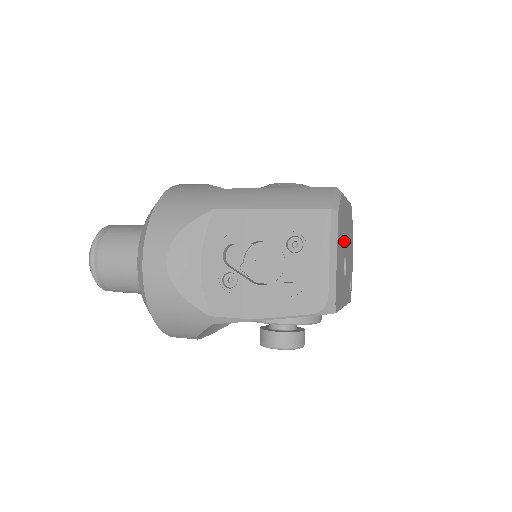
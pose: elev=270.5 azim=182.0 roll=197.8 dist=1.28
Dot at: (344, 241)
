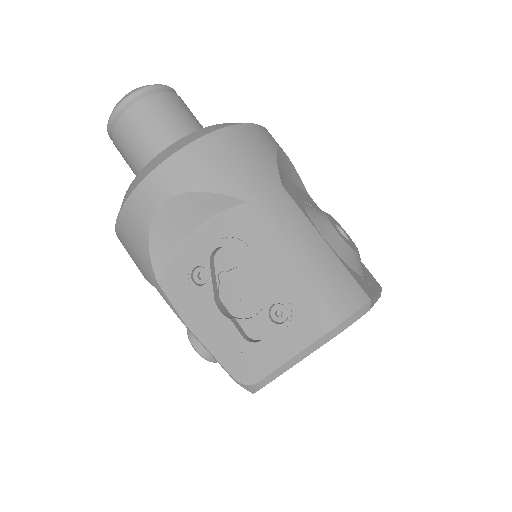
Dot at: occluded
